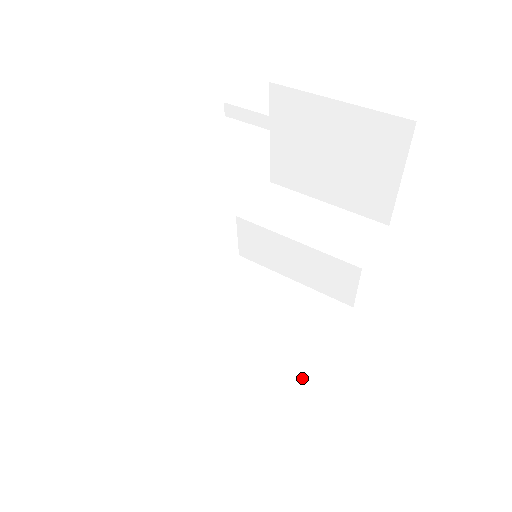
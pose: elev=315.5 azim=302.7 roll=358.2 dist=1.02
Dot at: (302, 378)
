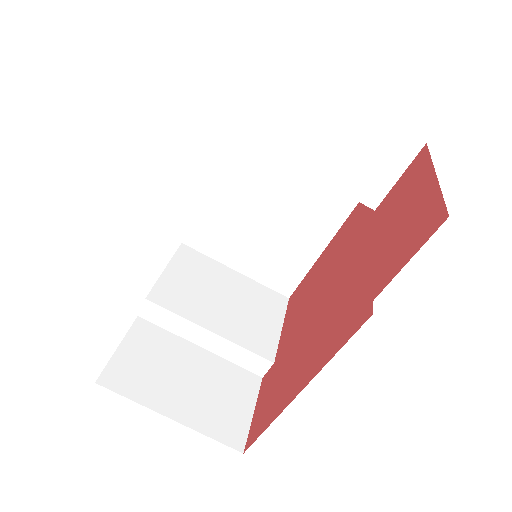
Dot at: (317, 250)
